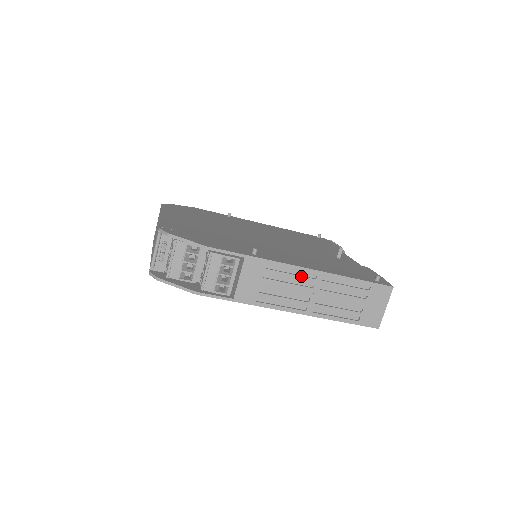
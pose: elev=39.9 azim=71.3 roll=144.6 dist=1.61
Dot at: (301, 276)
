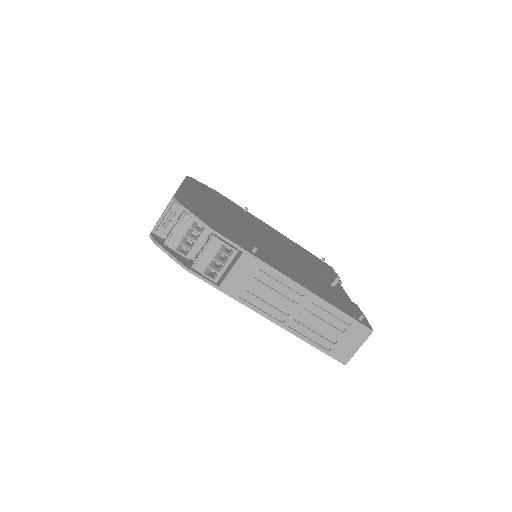
Dot at: (290, 289)
